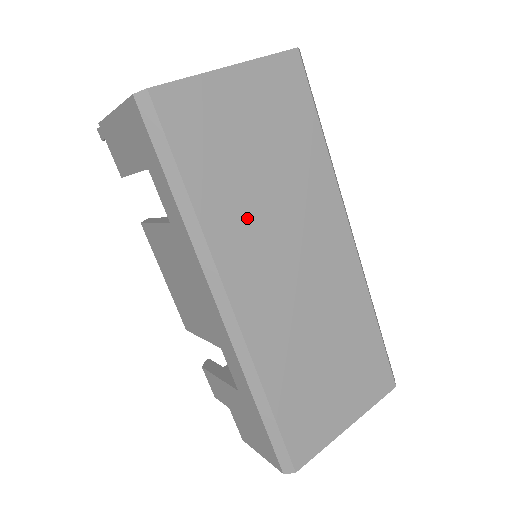
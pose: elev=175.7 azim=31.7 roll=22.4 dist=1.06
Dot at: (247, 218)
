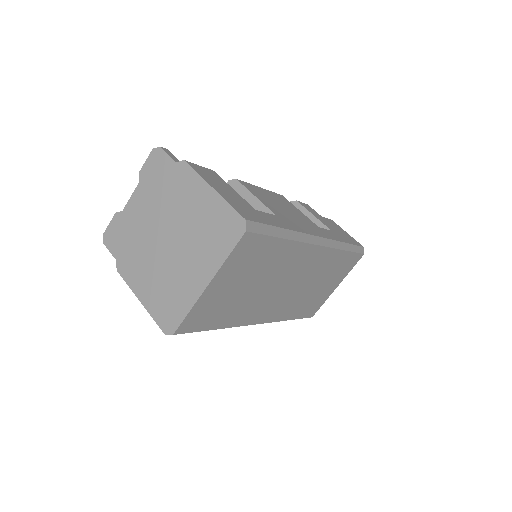
Dot at: (252, 304)
